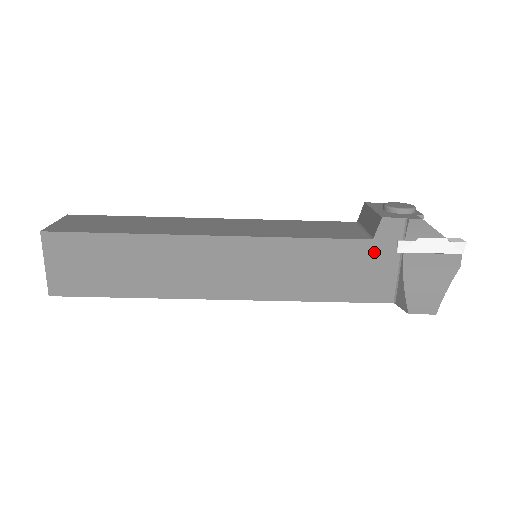
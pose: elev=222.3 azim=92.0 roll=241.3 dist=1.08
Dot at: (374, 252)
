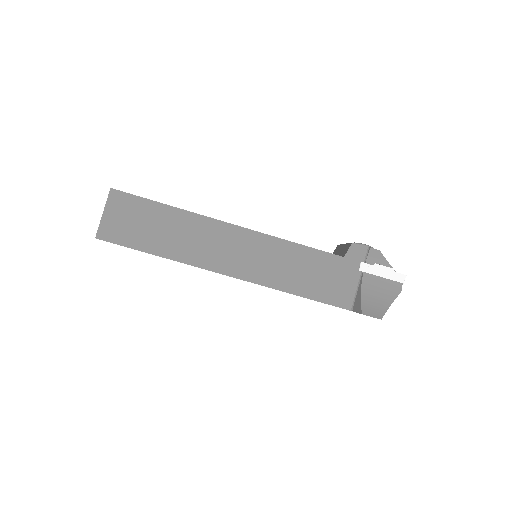
Dot at: (343, 267)
